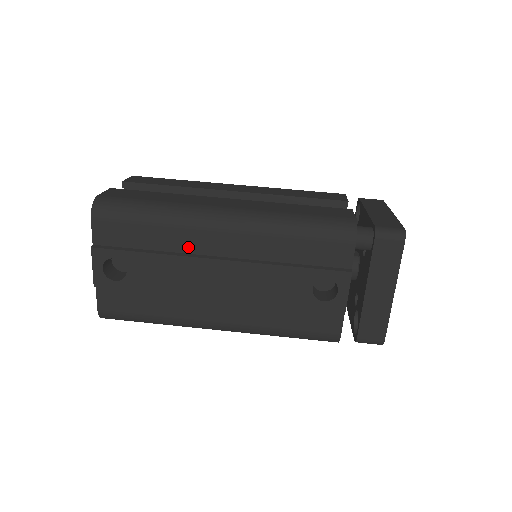
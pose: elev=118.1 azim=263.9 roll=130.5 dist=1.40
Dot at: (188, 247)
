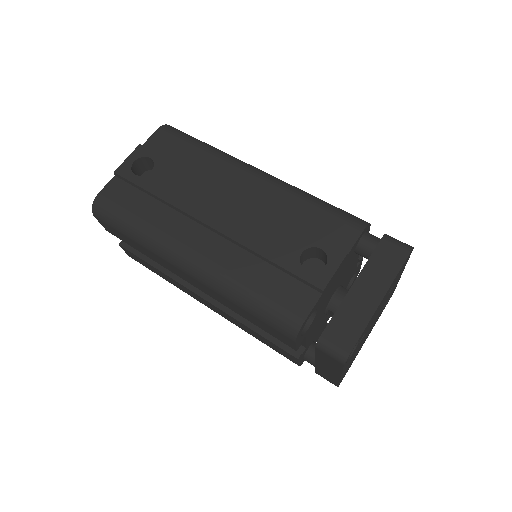
Dot at: (214, 176)
